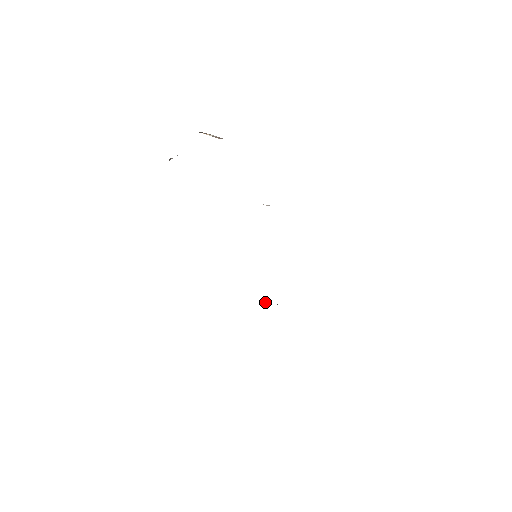
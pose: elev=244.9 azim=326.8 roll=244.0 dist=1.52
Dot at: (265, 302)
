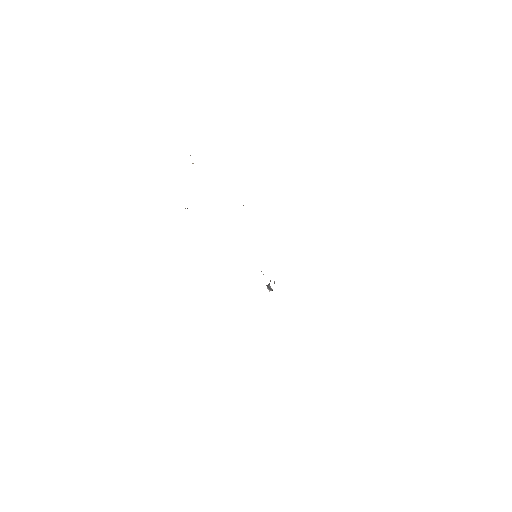
Dot at: (271, 289)
